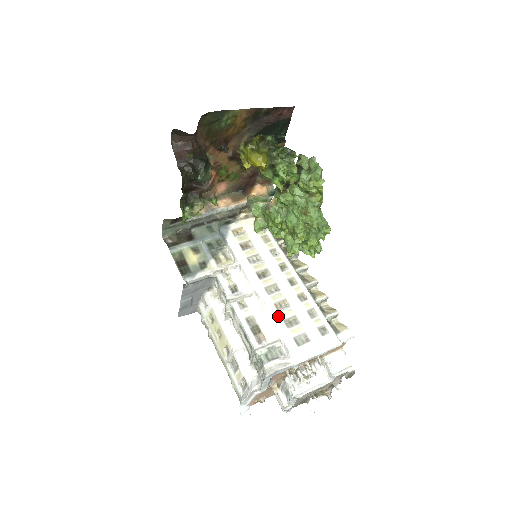
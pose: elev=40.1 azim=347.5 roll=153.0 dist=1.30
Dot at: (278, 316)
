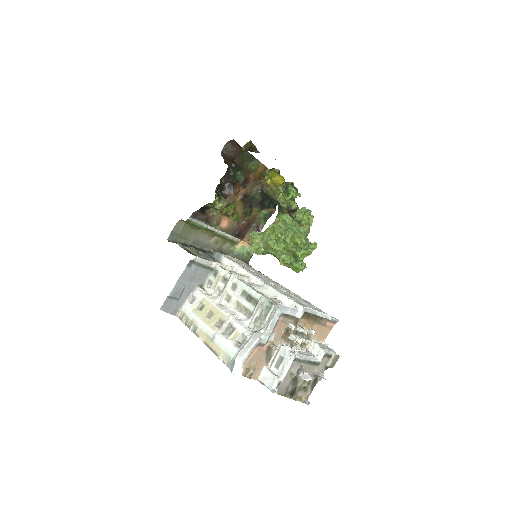
Dot at: (278, 289)
